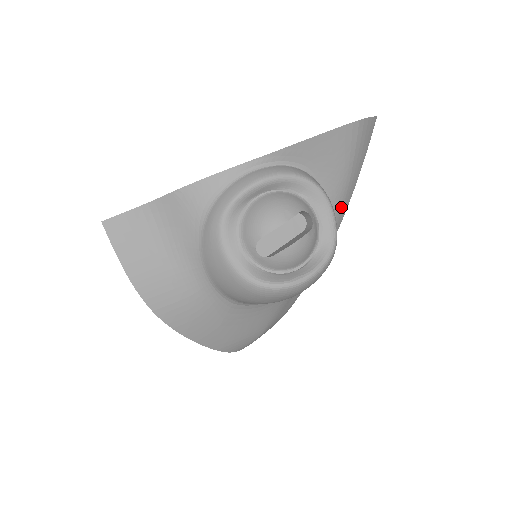
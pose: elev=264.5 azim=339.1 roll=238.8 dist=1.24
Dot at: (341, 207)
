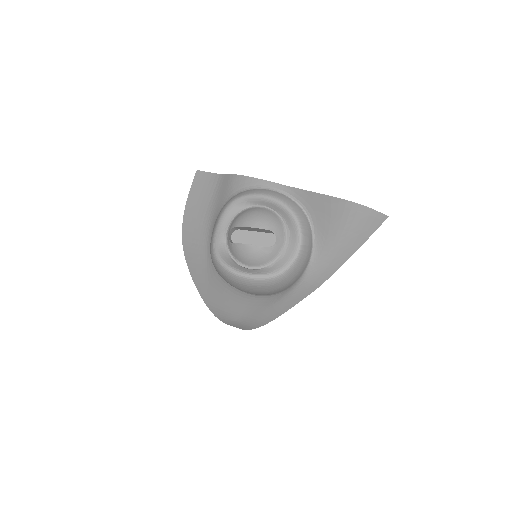
Dot at: (326, 266)
